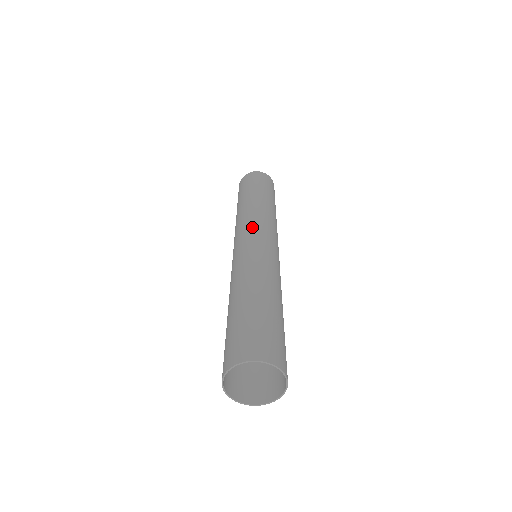
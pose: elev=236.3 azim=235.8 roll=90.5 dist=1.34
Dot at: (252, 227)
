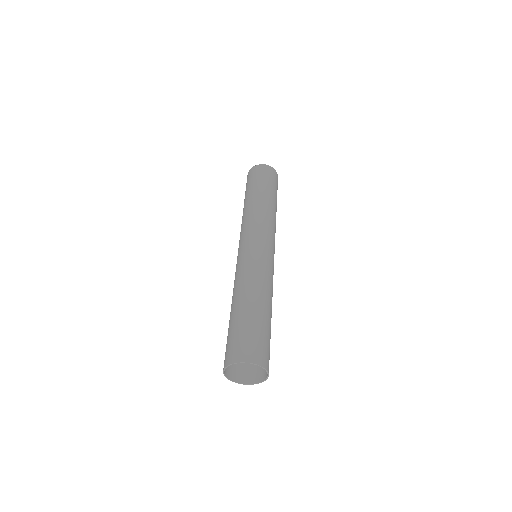
Dot at: (247, 234)
